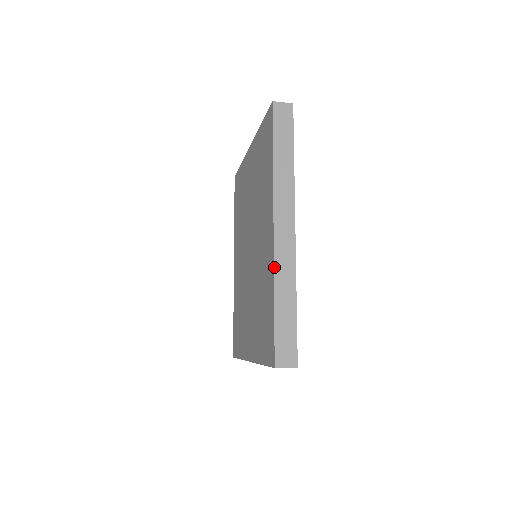
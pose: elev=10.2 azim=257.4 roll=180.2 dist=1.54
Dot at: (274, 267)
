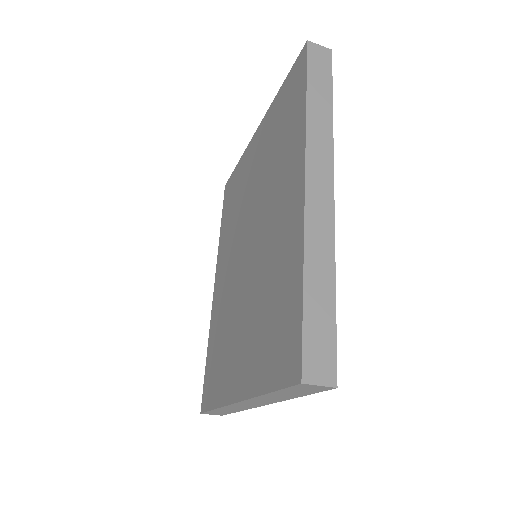
Dot at: (304, 231)
